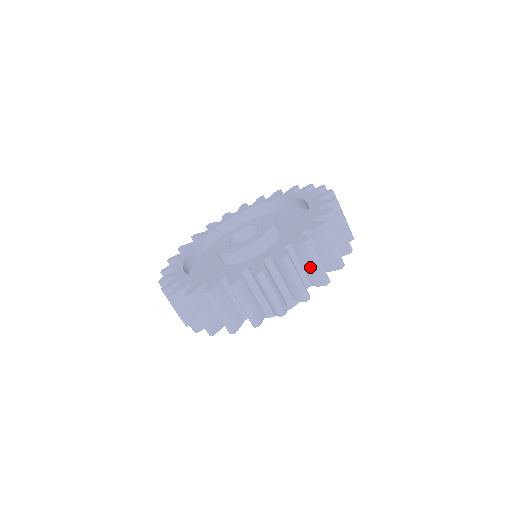
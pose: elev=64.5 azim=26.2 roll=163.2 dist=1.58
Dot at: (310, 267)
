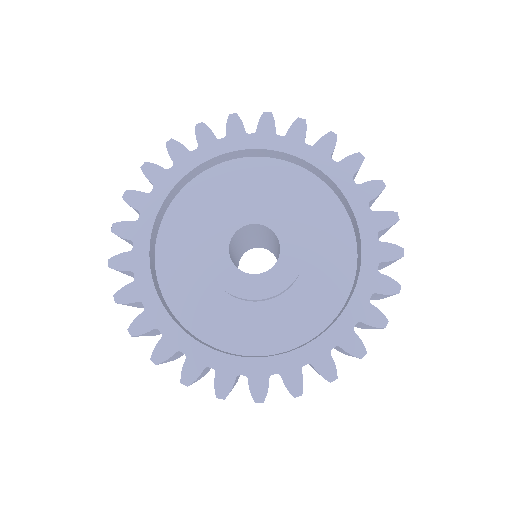
Dot at: occluded
